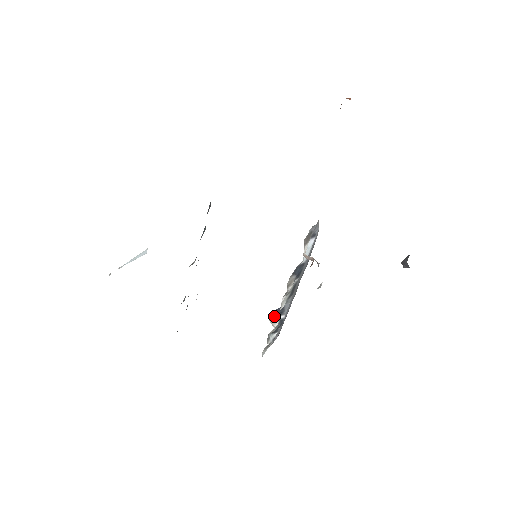
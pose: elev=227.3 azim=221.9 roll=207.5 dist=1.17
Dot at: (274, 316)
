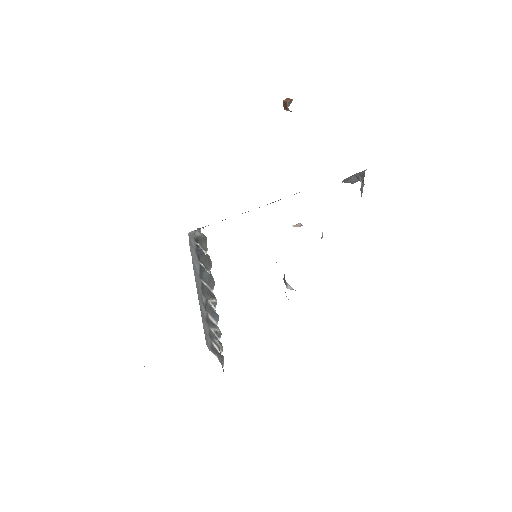
Dot at: (286, 284)
